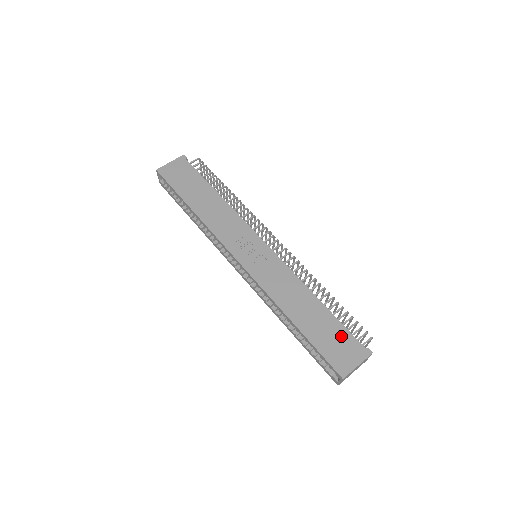
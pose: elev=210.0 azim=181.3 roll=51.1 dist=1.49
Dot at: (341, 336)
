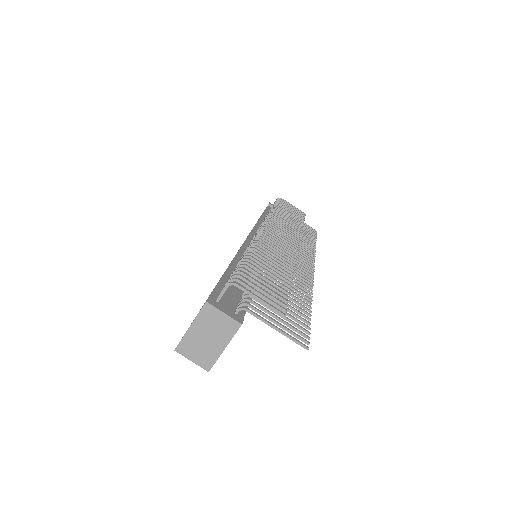
Dot at: occluded
